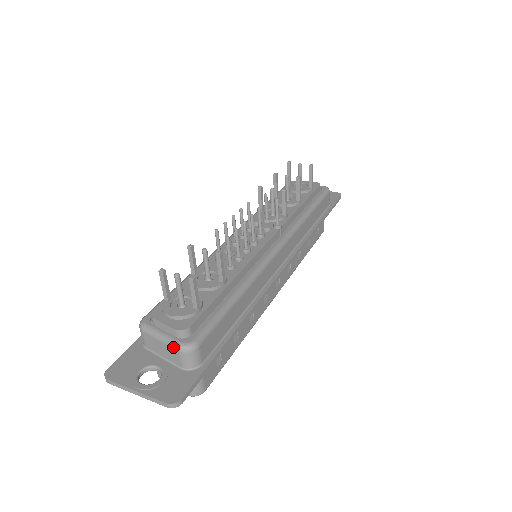
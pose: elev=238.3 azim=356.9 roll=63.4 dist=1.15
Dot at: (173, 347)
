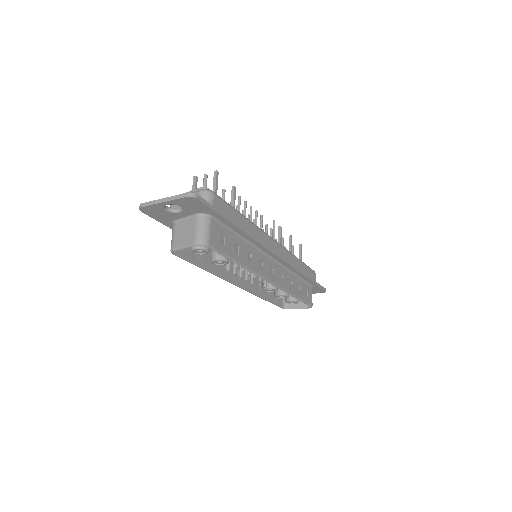
Dot at: (195, 192)
